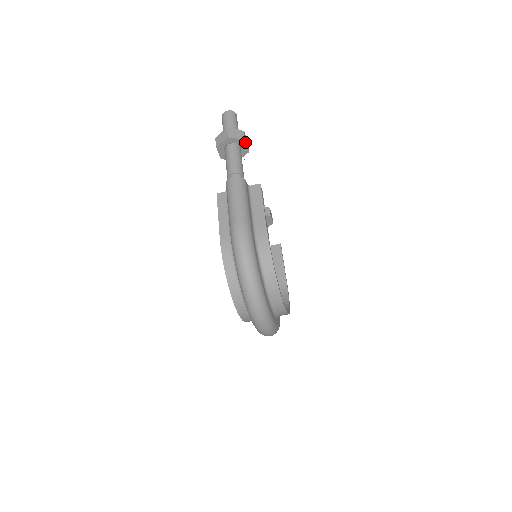
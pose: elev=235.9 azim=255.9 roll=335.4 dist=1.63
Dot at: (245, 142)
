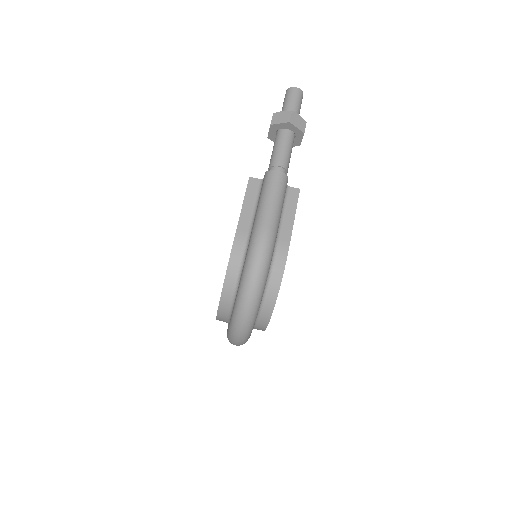
Dot at: (303, 135)
